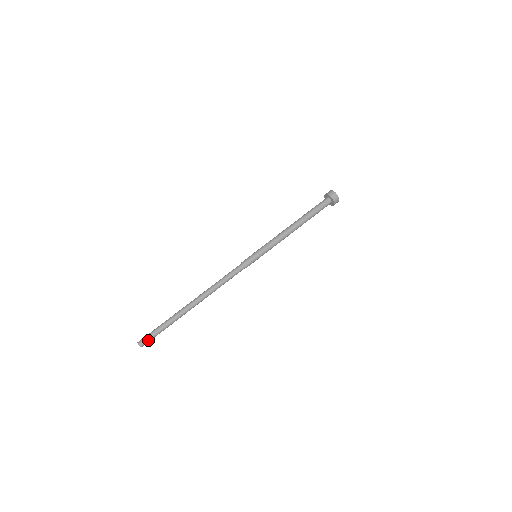
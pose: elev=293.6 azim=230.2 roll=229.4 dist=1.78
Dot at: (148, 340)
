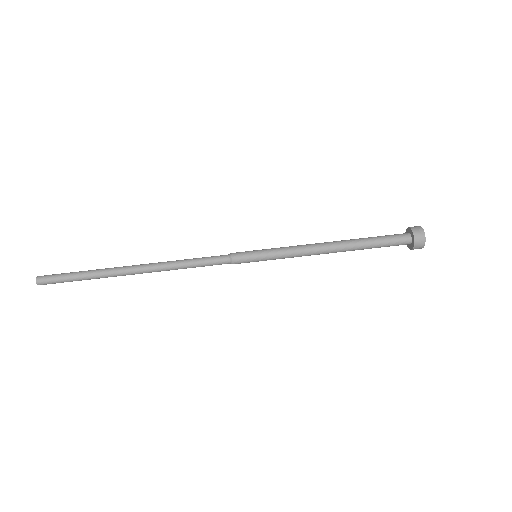
Dot at: (51, 282)
